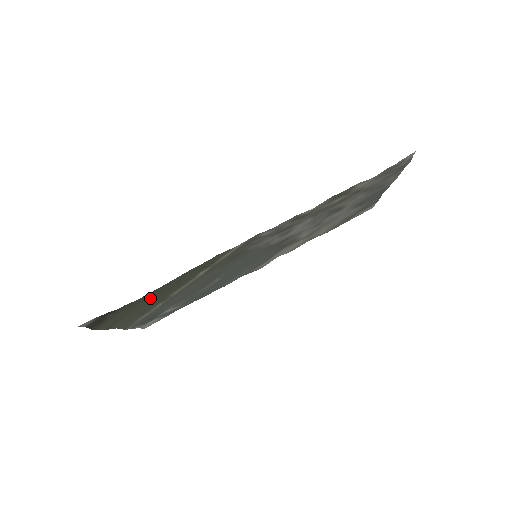
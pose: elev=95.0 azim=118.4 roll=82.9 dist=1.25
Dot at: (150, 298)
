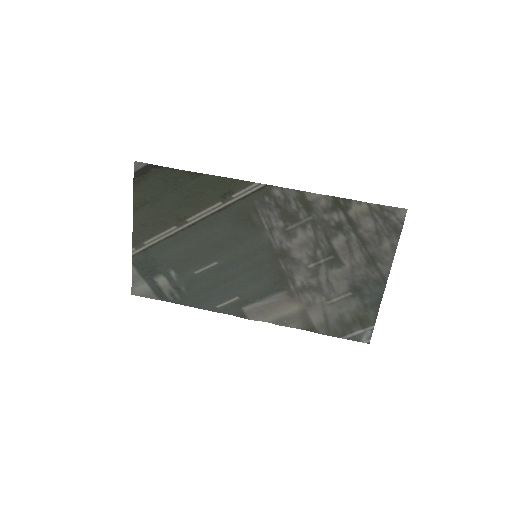
Dot at: (178, 194)
